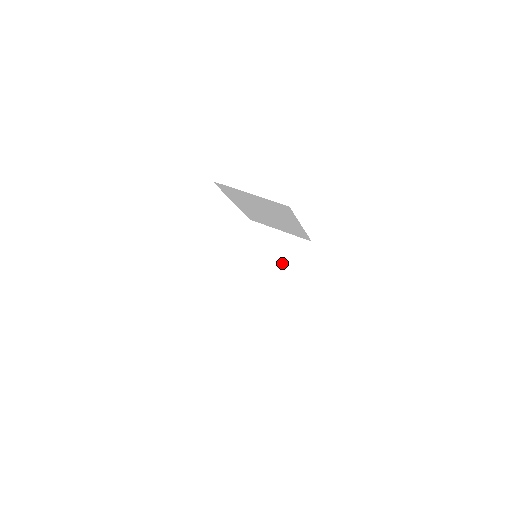
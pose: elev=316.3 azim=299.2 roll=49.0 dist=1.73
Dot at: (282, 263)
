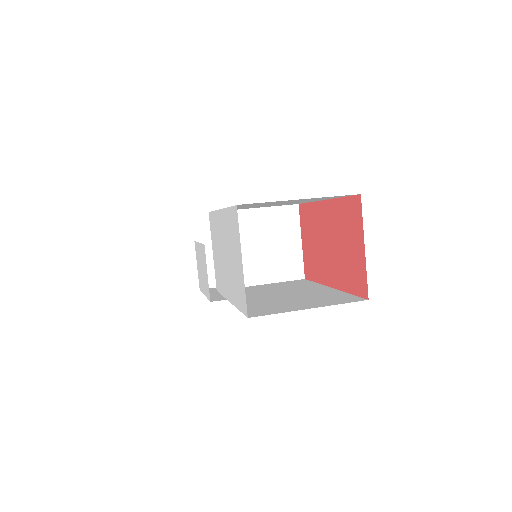
Dot at: (278, 246)
